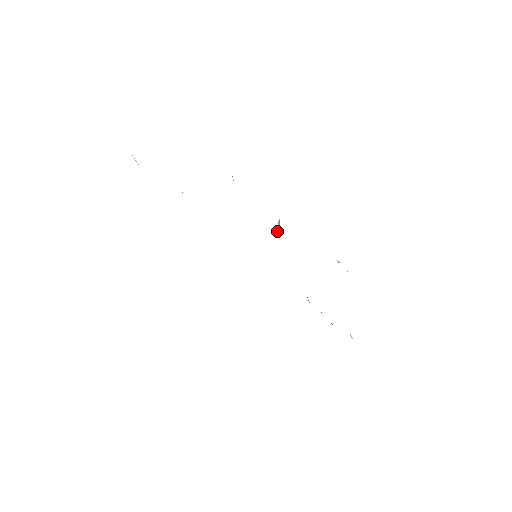
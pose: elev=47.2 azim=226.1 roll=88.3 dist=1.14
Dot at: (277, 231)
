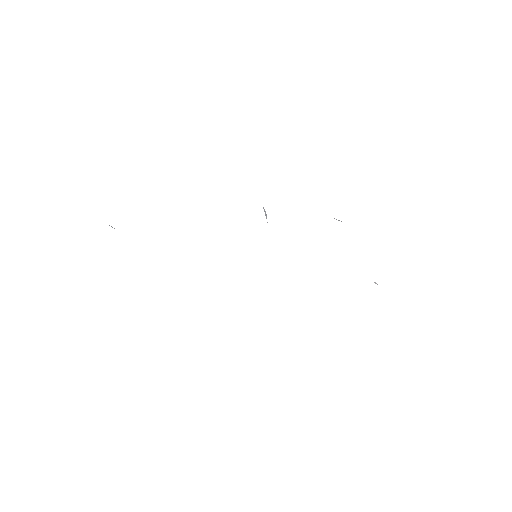
Dot at: (267, 222)
